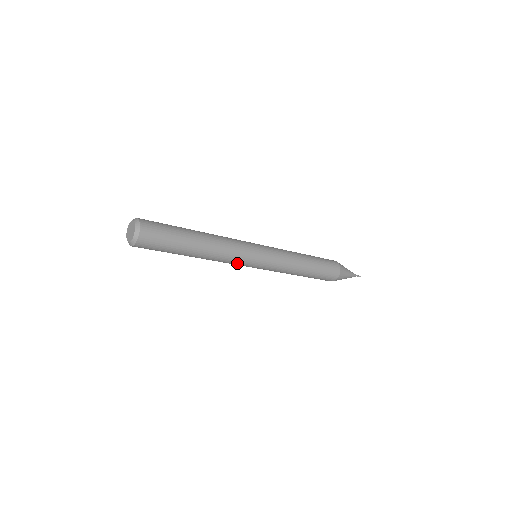
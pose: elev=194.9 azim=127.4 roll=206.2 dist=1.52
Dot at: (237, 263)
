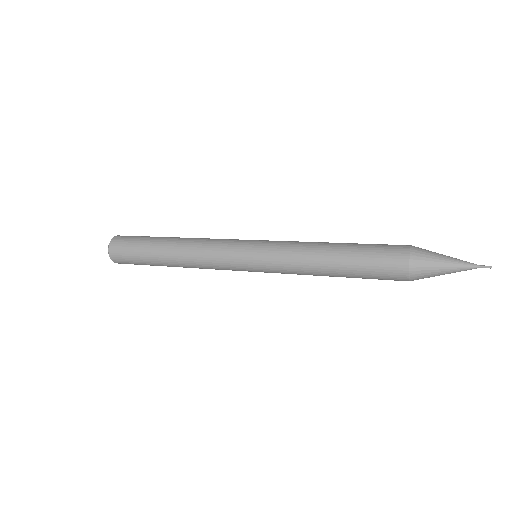
Dot at: occluded
